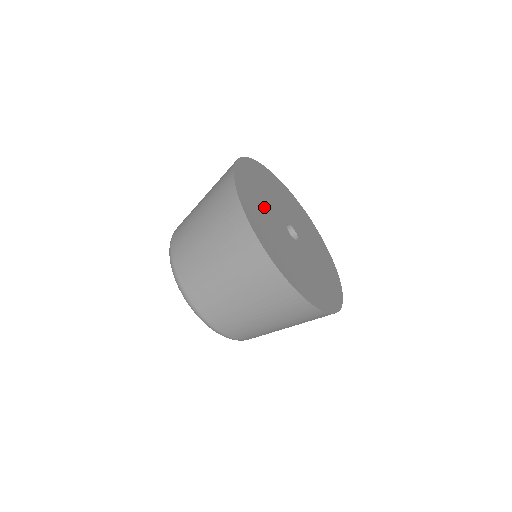
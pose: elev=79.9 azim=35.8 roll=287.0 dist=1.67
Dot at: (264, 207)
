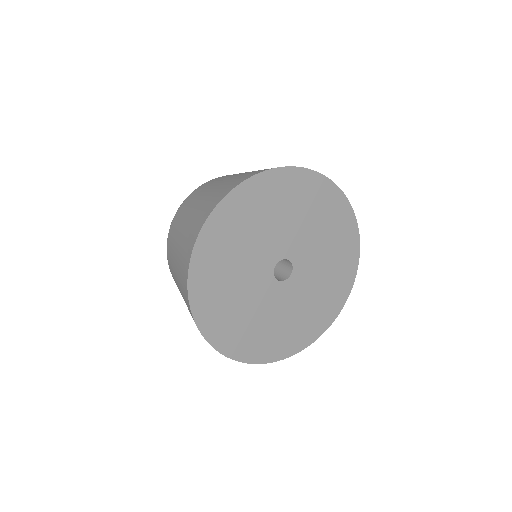
Dot at: (241, 254)
